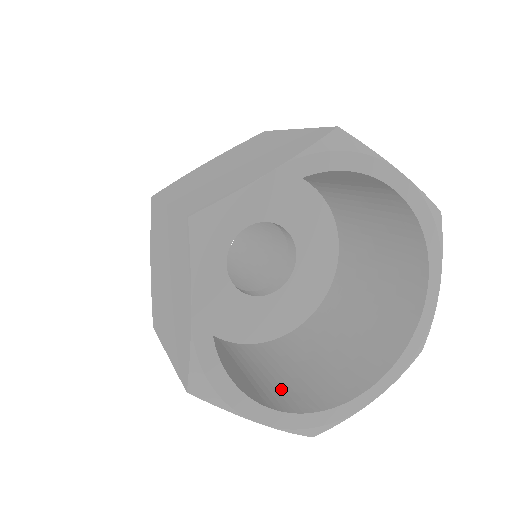
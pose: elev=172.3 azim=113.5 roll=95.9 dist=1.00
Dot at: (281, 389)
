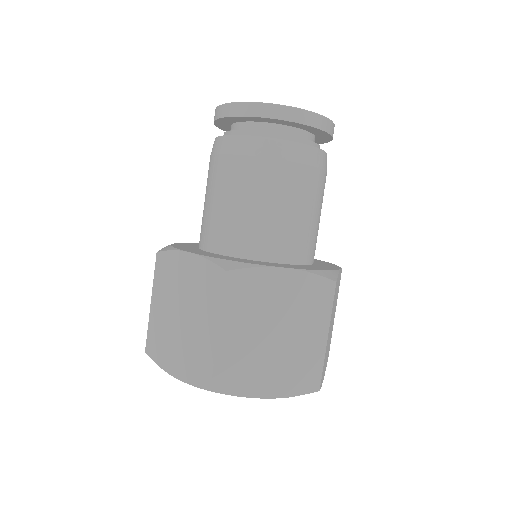
Dot at: occluded
